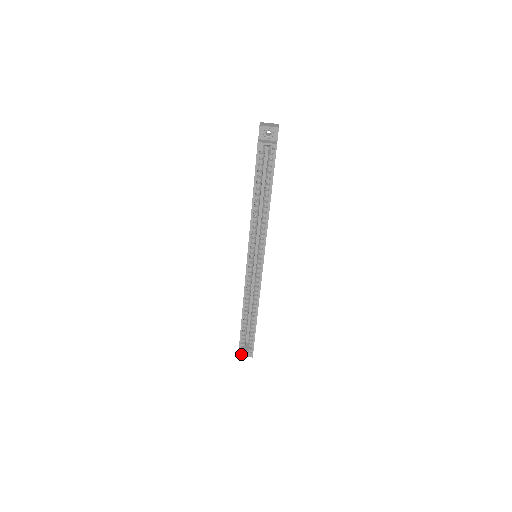
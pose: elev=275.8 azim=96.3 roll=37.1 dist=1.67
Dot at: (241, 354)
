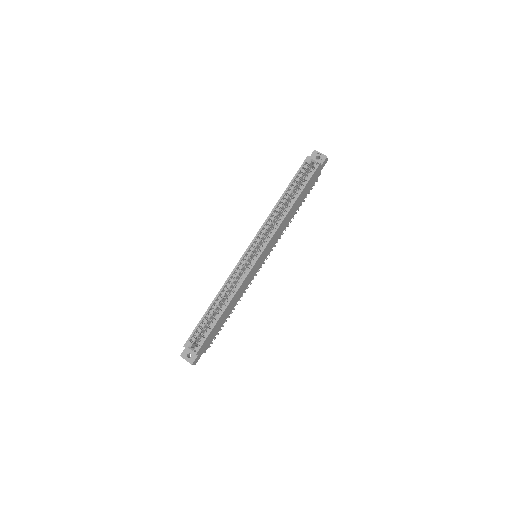
Dot at: (184, 355)
